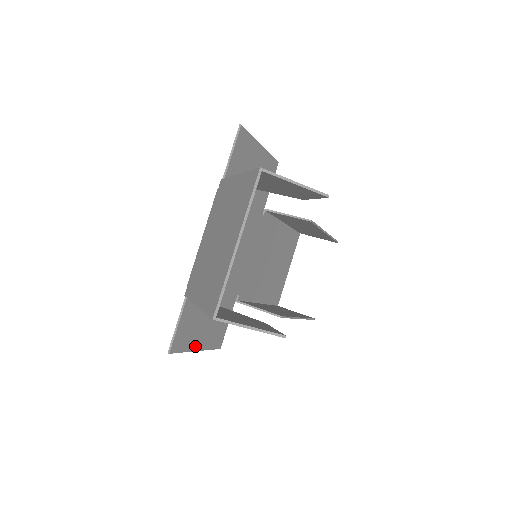
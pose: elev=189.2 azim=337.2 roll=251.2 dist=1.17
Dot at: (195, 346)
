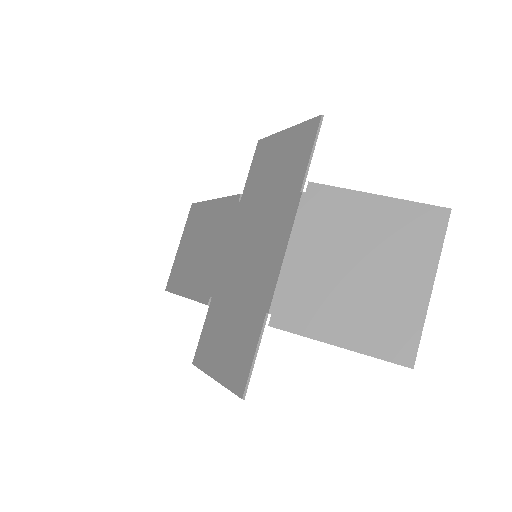
Dot at: (221, 376)
